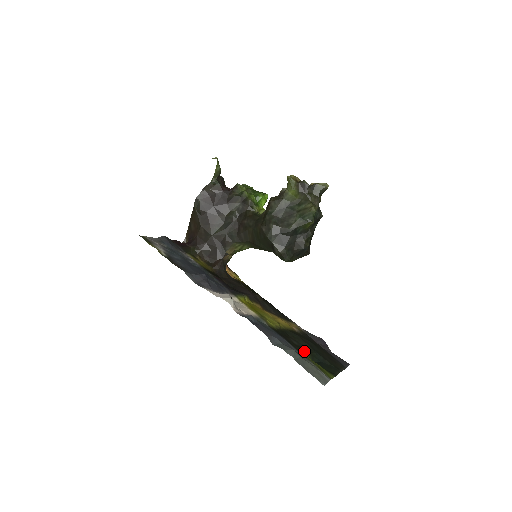
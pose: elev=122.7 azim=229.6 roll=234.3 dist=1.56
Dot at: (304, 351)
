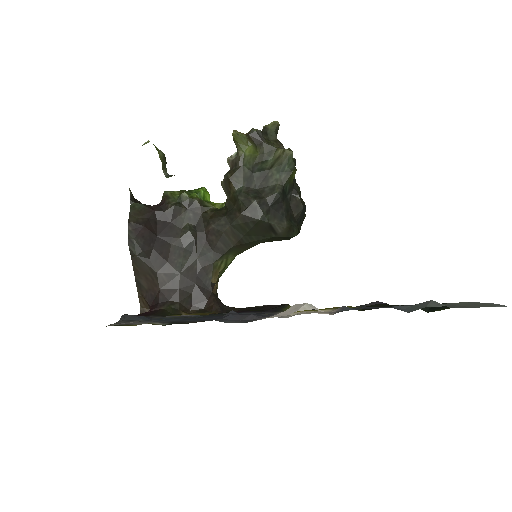
Dot at: occluded
